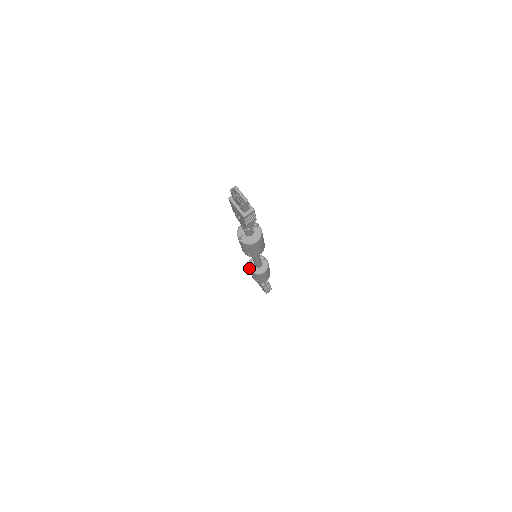
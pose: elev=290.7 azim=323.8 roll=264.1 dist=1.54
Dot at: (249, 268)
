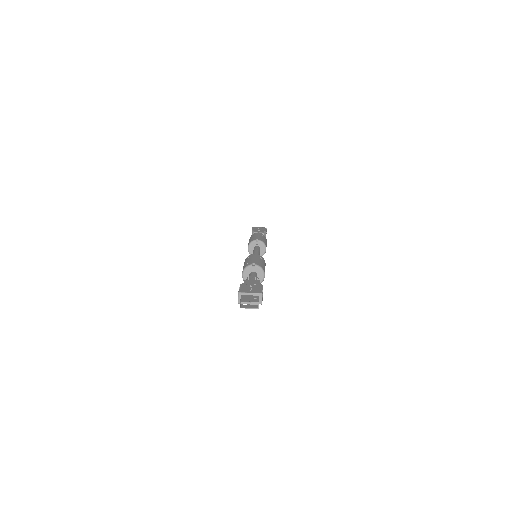
Dot at: occluded
